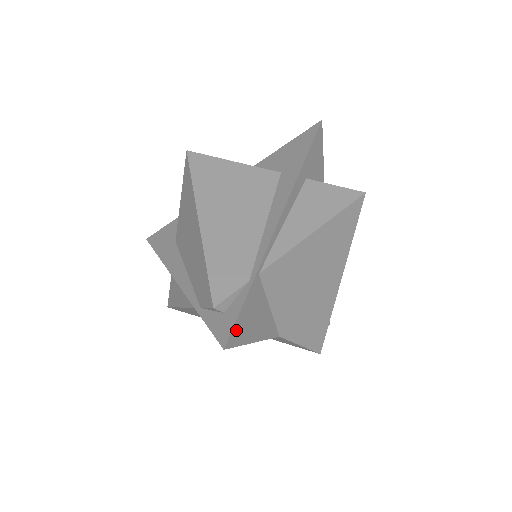
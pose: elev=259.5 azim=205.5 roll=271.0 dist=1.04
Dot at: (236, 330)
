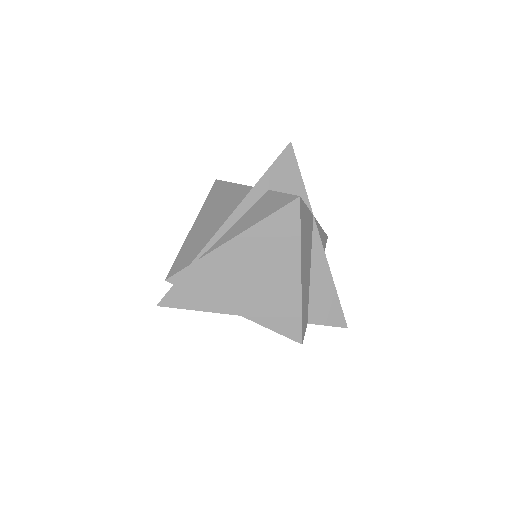
Dot at: (171, 296)
